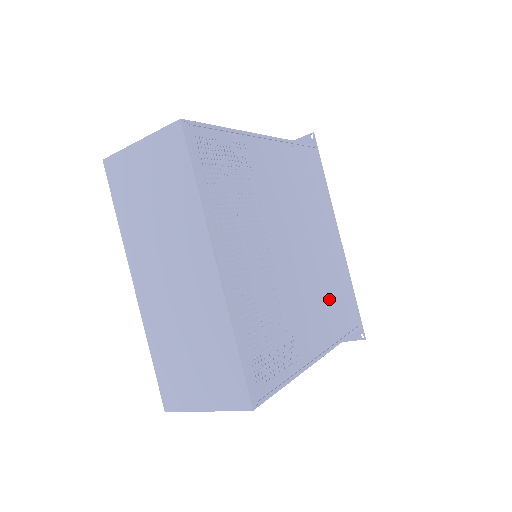
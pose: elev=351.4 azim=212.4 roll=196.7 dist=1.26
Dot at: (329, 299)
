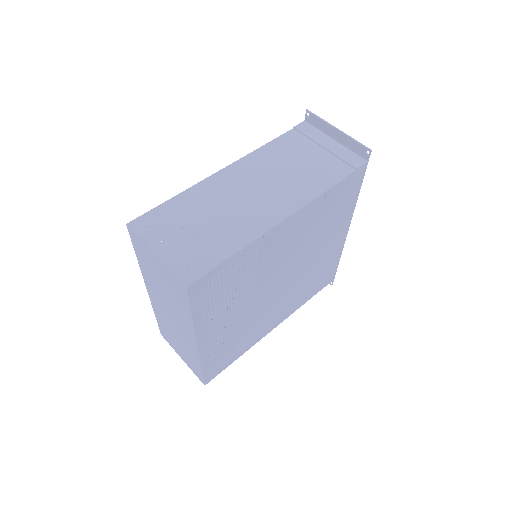
Dot at: (304, 288)
